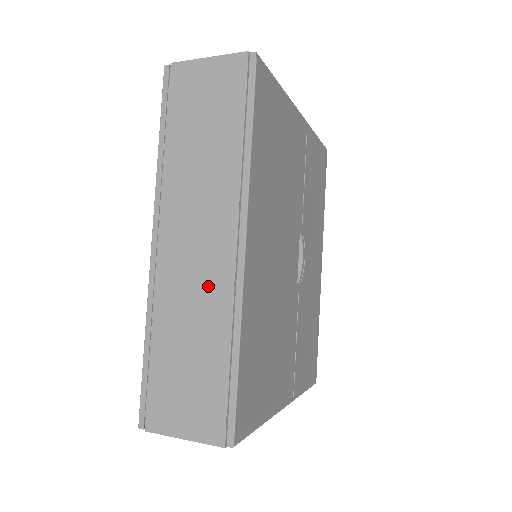
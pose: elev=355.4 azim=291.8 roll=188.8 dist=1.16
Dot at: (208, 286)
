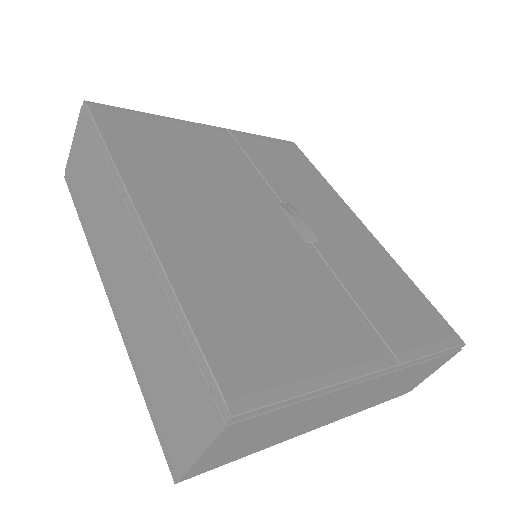
Dot at: (140, 282)
